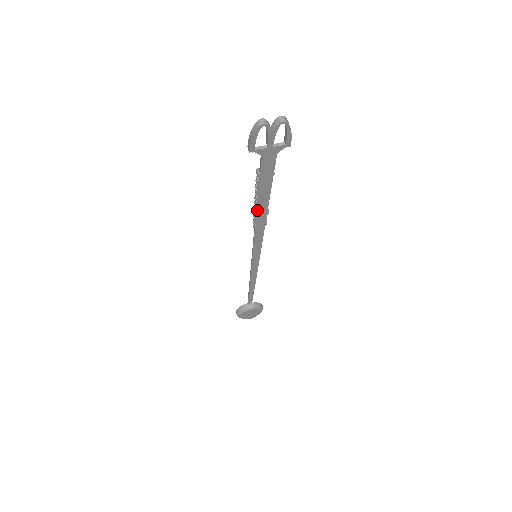
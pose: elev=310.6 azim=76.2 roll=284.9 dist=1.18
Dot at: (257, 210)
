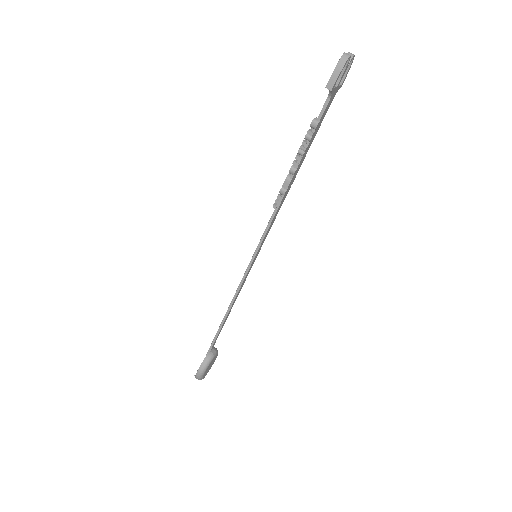
Dot at: (292, 177)
